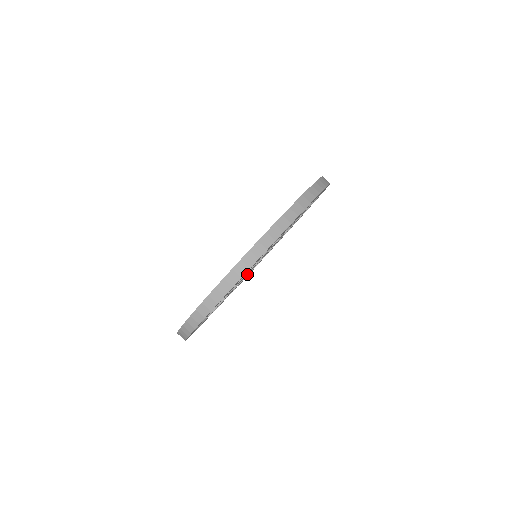
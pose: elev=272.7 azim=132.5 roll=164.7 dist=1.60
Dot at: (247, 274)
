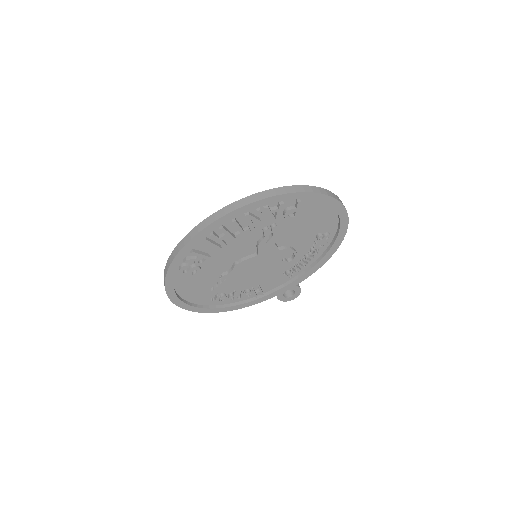
Dot at: (281, 287)
